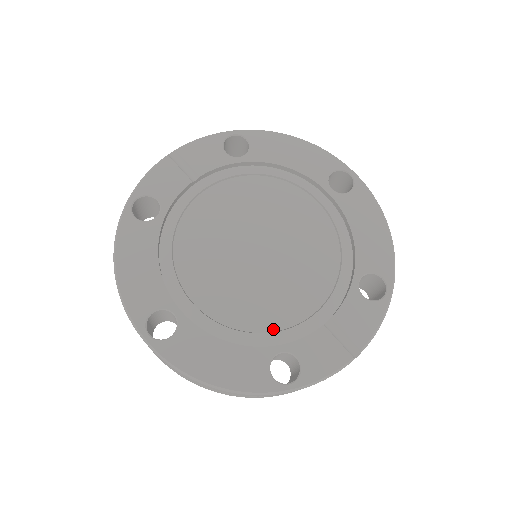
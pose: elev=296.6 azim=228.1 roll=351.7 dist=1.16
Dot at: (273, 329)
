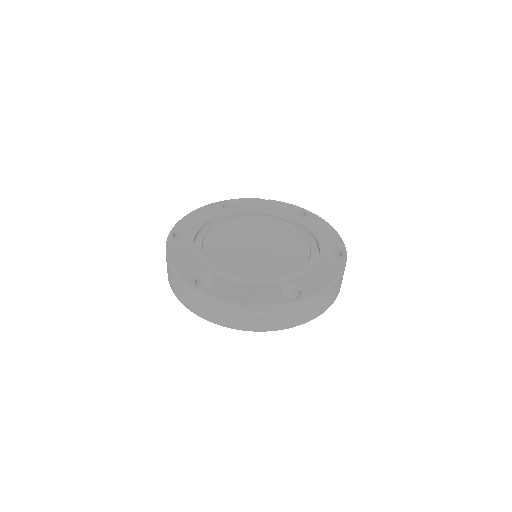
Dot at: (221, 270)
